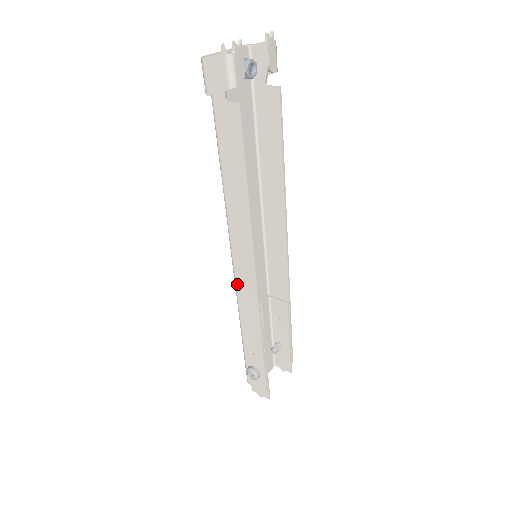
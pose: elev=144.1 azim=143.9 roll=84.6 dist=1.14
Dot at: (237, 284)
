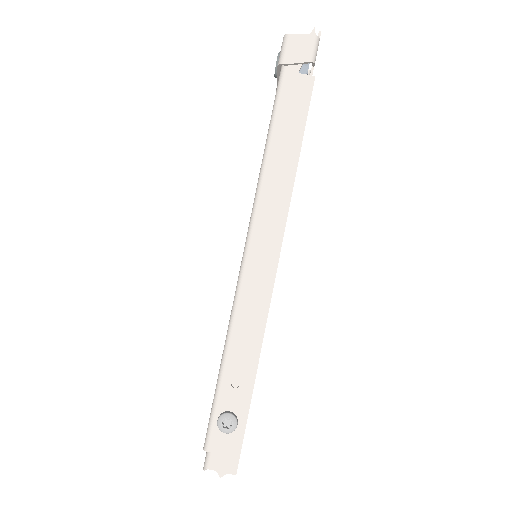
Dot at: (245, 274)
